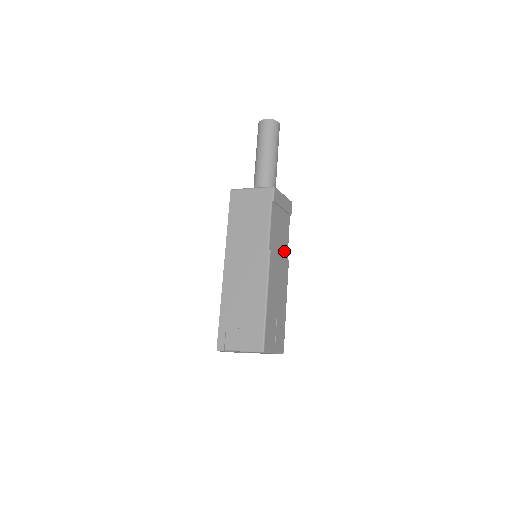
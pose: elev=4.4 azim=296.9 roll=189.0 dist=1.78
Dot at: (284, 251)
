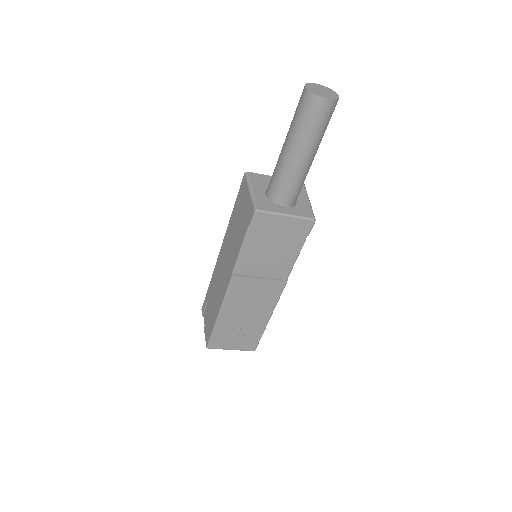
Dot at: (279, 272)
